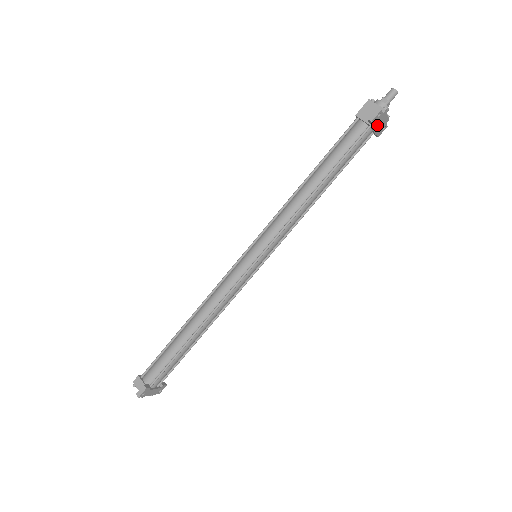
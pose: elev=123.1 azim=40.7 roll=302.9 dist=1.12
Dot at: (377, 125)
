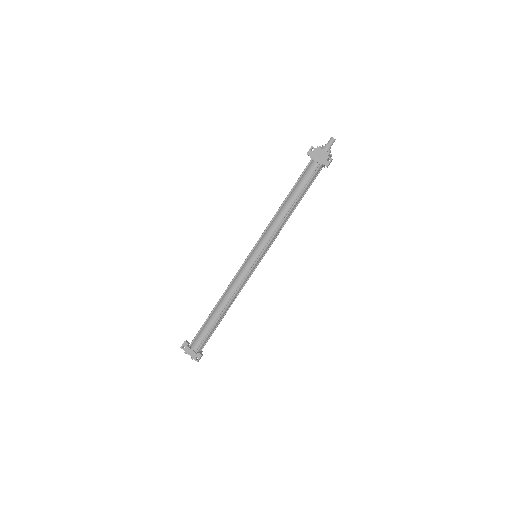
Dot at: (317, 157)
